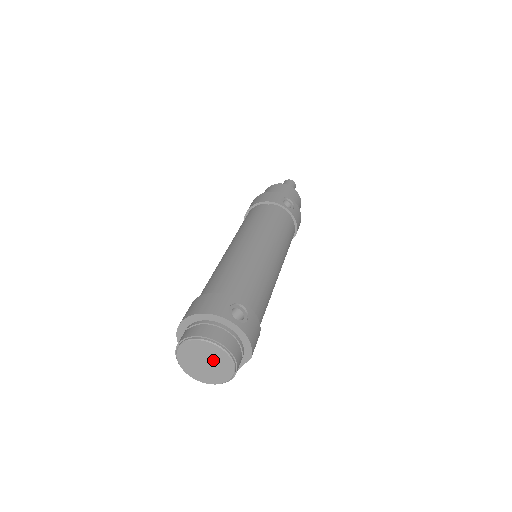
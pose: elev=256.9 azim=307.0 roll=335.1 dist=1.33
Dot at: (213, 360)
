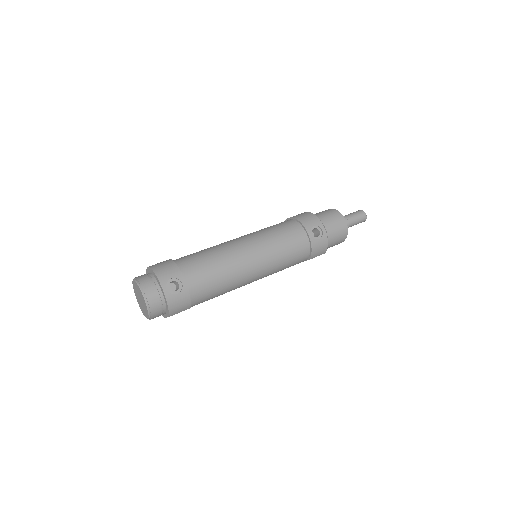
Dot at: (142, 301)
